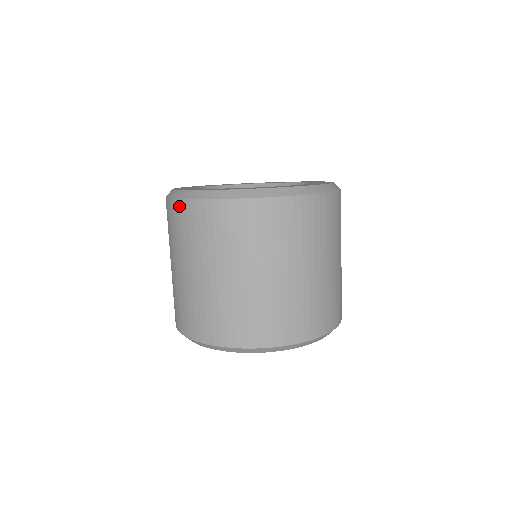
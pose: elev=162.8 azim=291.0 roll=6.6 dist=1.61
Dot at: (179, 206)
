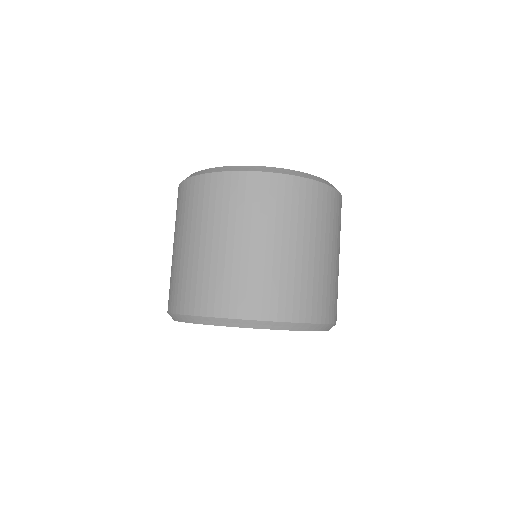
Dot at: (178, 192)
